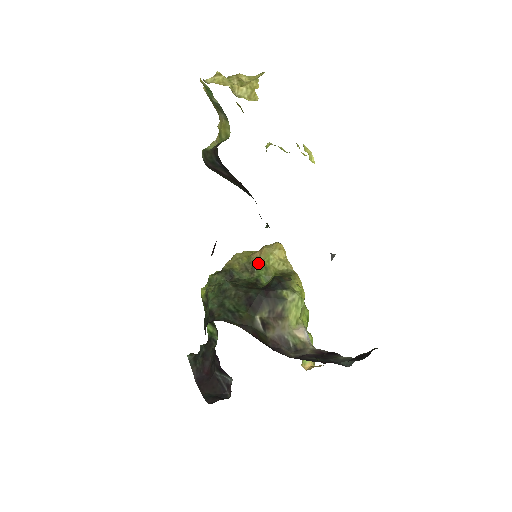
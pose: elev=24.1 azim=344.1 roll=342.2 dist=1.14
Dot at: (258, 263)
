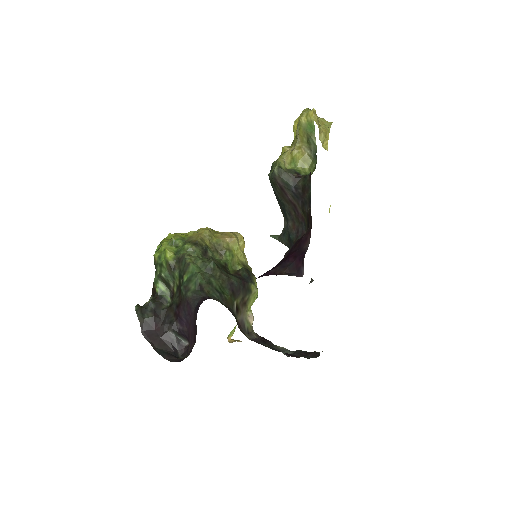
Dot at: (227, 248)
